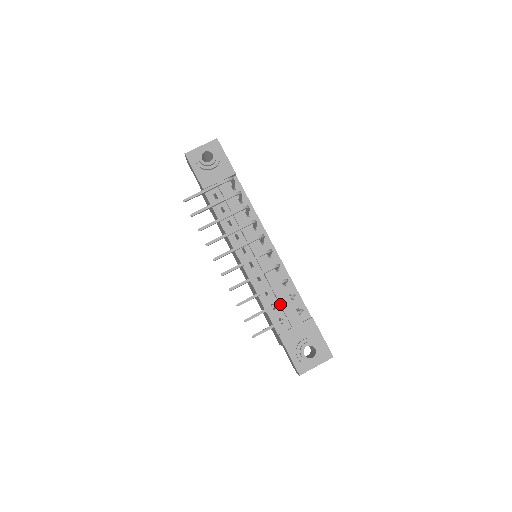
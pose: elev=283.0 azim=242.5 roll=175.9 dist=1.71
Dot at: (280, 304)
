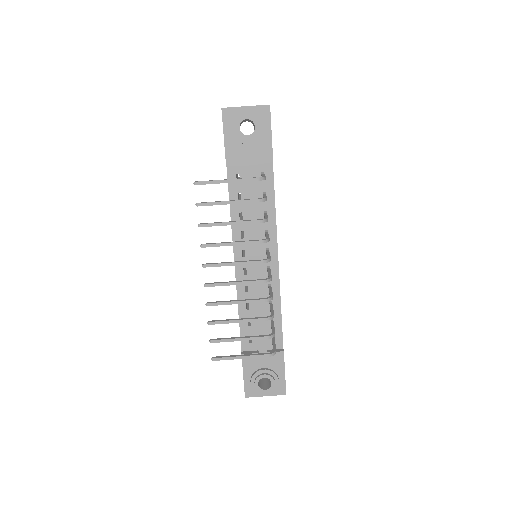
Dot at: (257, 326)
